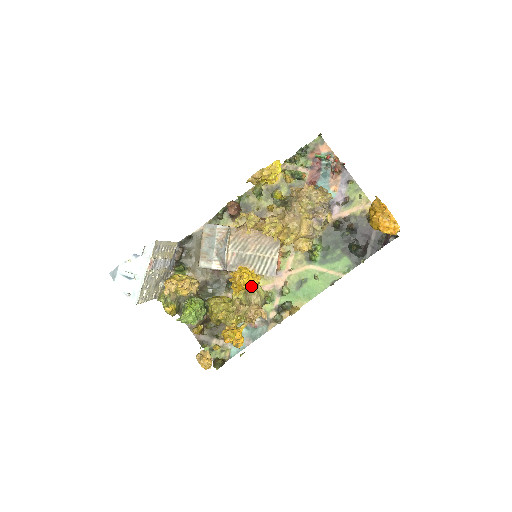
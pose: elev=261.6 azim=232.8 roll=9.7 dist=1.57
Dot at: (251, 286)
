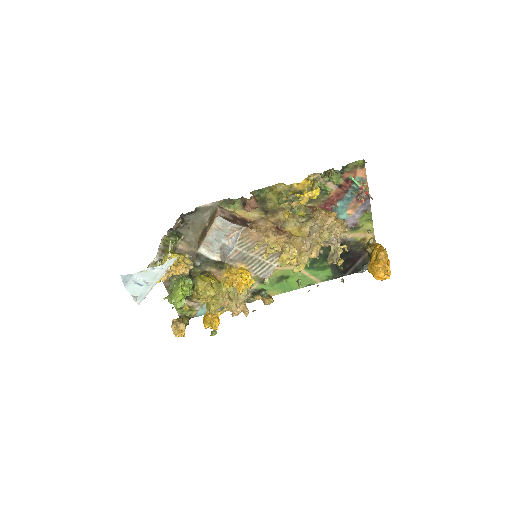
Dot at: occluded
